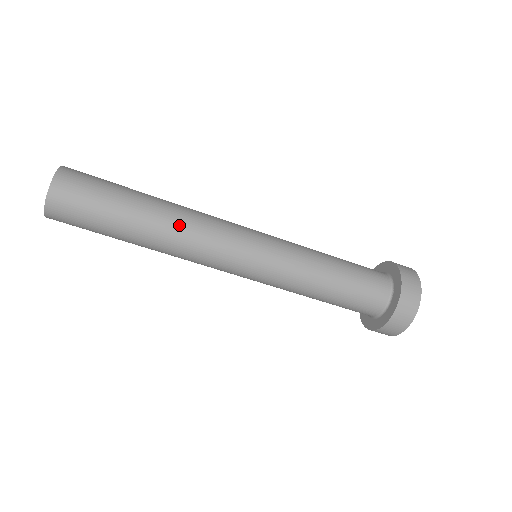
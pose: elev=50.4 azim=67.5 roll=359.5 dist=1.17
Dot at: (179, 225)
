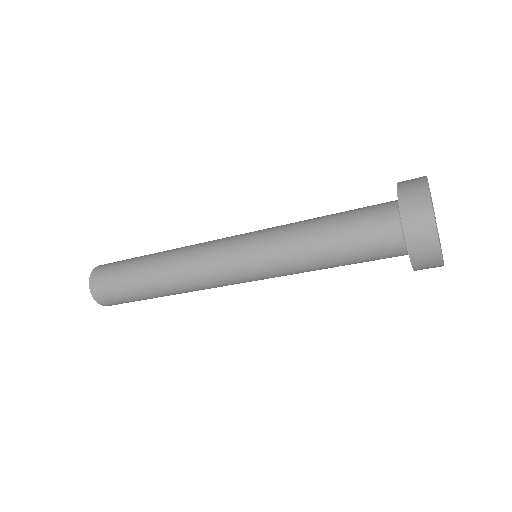
Dot at: (184, 291)
